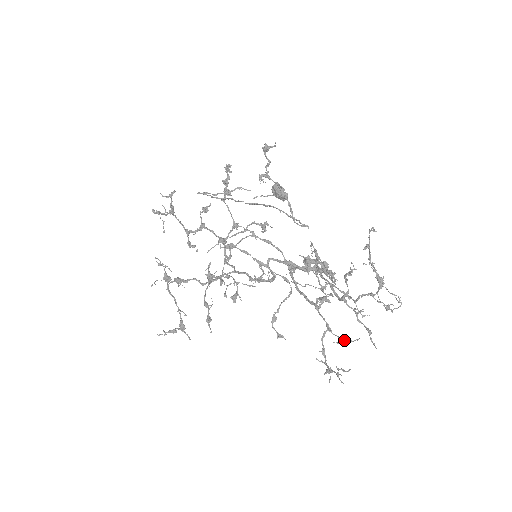
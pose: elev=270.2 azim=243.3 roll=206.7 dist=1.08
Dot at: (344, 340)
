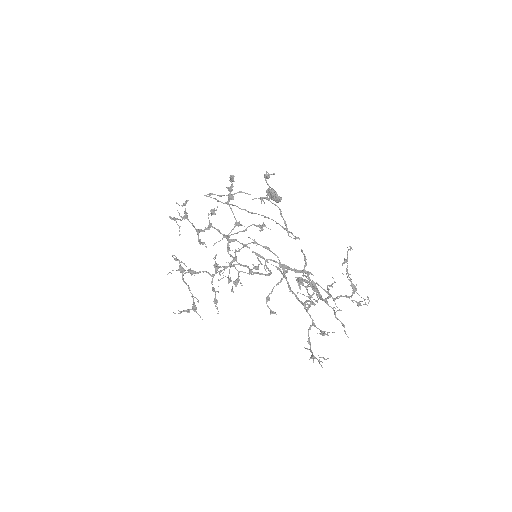
Dot at: occluded
